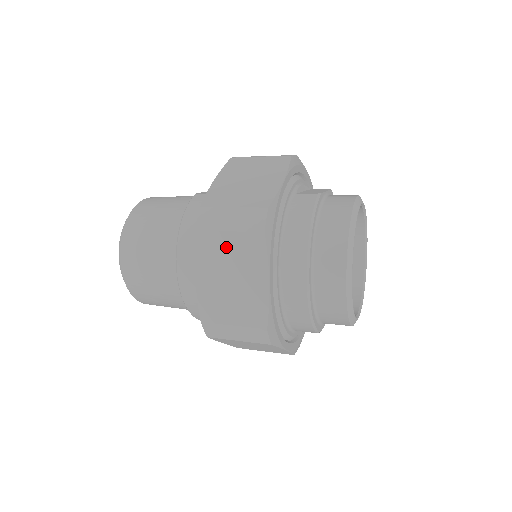
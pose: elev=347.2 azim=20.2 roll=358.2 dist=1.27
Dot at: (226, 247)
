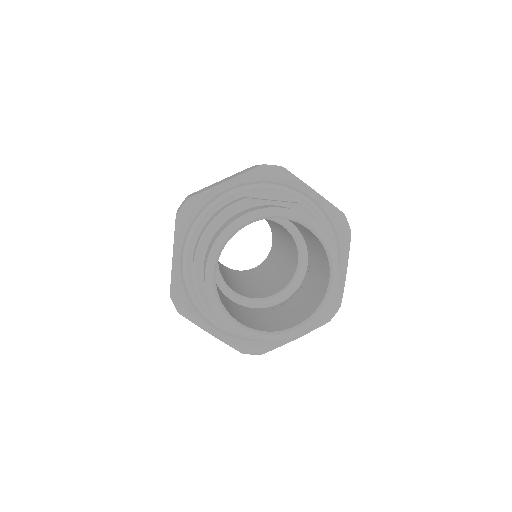
Dot at: occluded
